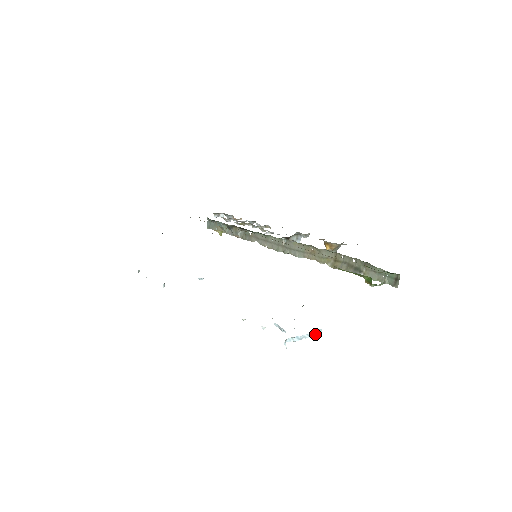
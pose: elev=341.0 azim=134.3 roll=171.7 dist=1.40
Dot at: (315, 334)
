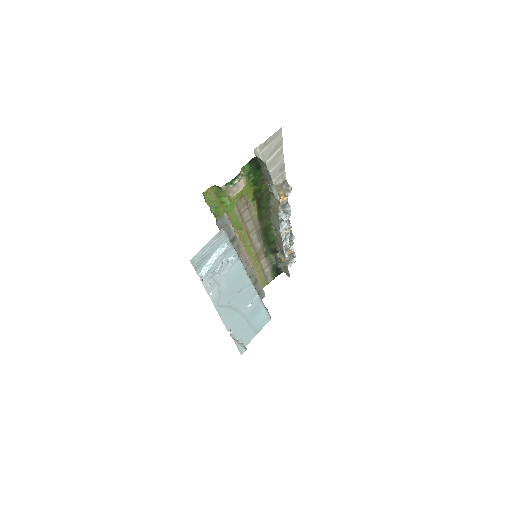
Dot at: (223, 252)
